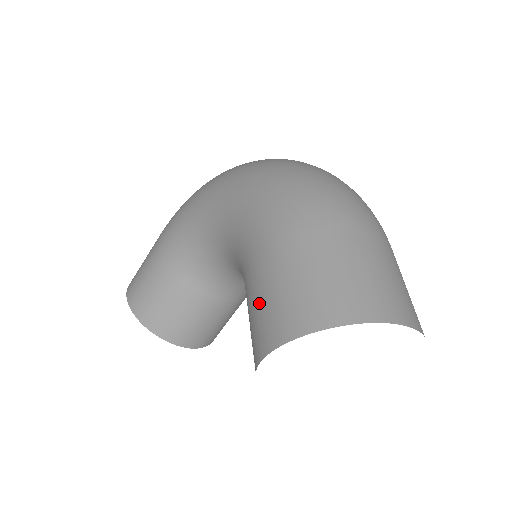
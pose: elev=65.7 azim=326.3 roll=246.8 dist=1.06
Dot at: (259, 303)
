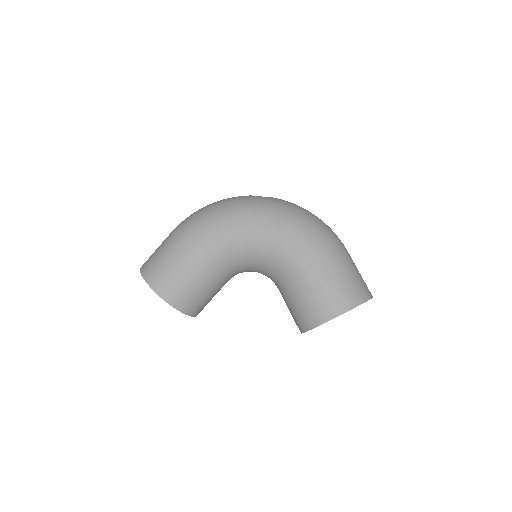
Dot at: (315, 296)
